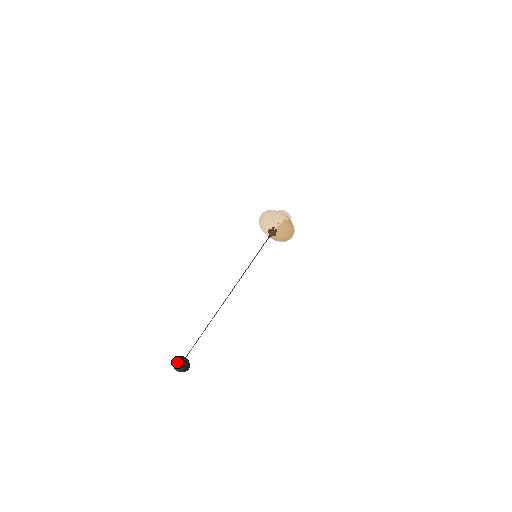
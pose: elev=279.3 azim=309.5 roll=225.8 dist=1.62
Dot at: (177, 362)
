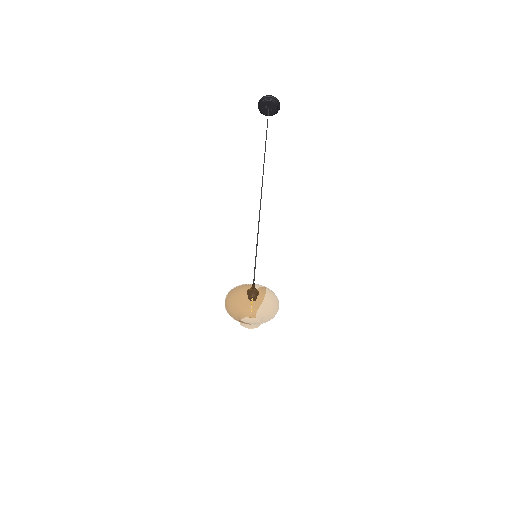
Dot at: (262, 110)
